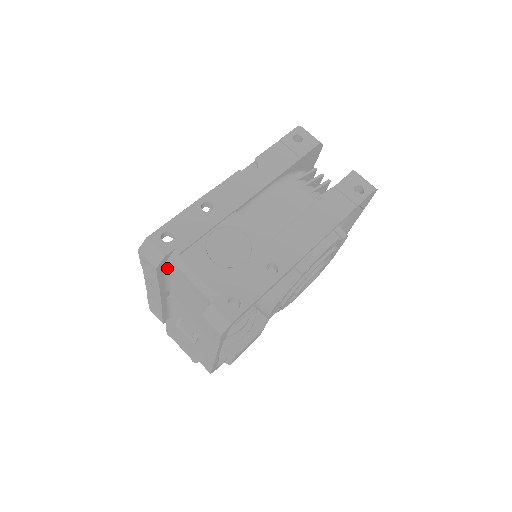
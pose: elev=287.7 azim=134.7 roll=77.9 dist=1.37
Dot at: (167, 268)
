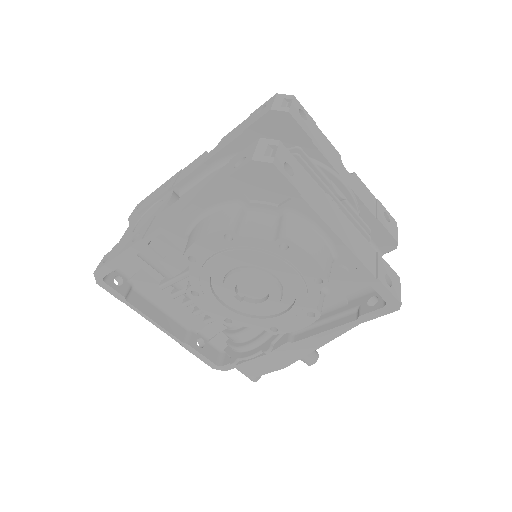
Dot at: occluded
